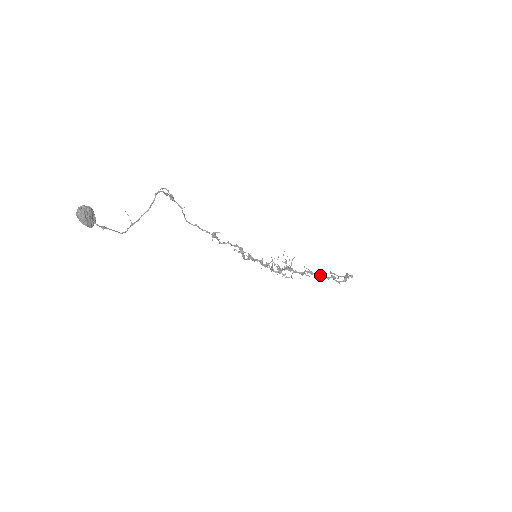
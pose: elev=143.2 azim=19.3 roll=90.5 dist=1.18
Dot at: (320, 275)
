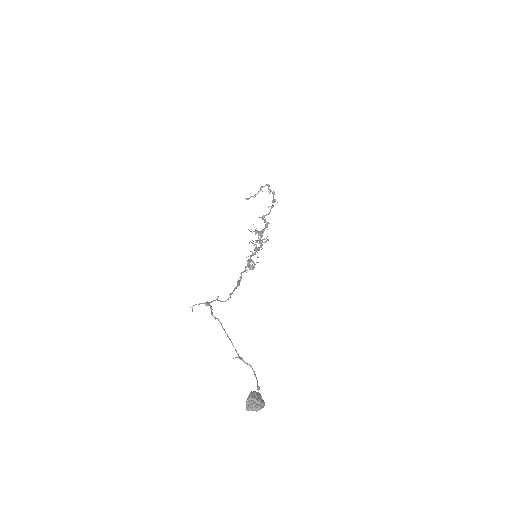
Dot at: occluded
